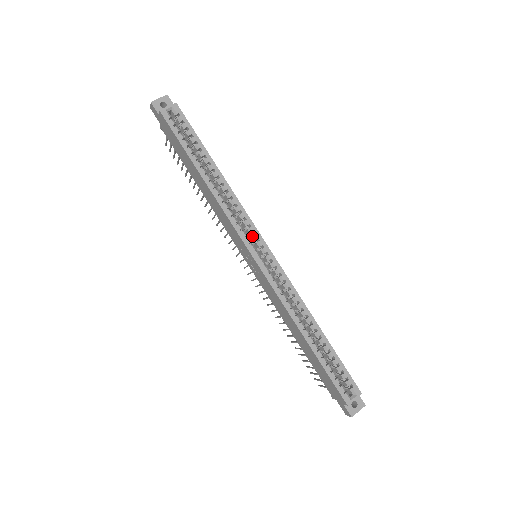
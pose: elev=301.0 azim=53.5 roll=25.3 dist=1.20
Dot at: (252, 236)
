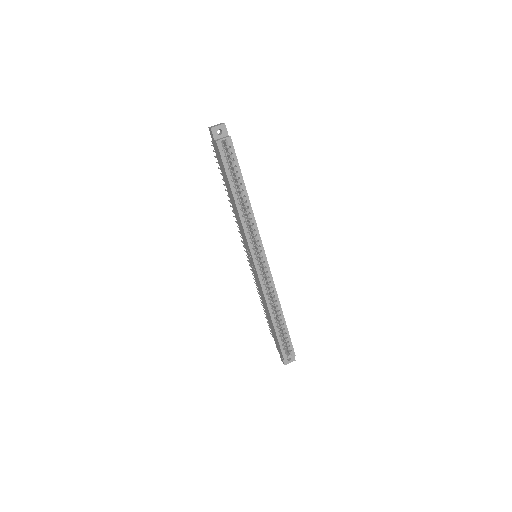
Dot at: (258, 247)
